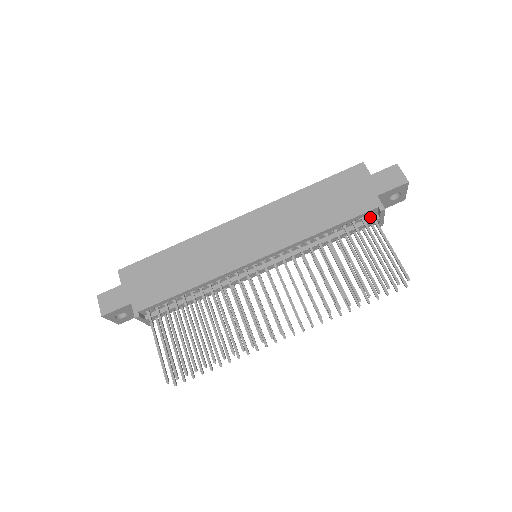
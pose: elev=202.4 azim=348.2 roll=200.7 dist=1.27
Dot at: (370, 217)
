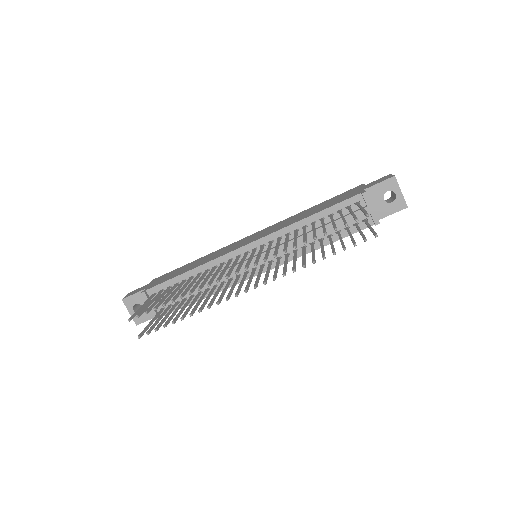
Dot at: (359, 209)
